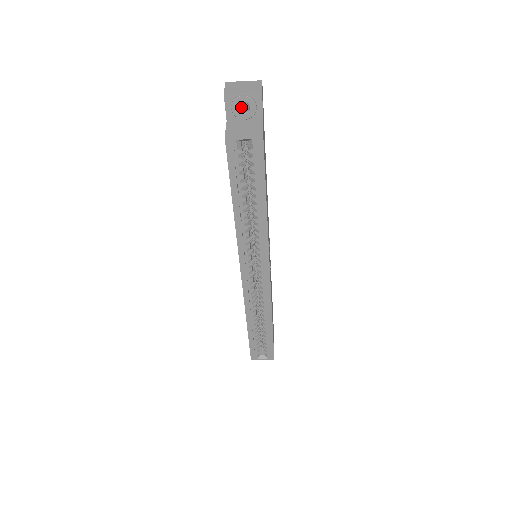
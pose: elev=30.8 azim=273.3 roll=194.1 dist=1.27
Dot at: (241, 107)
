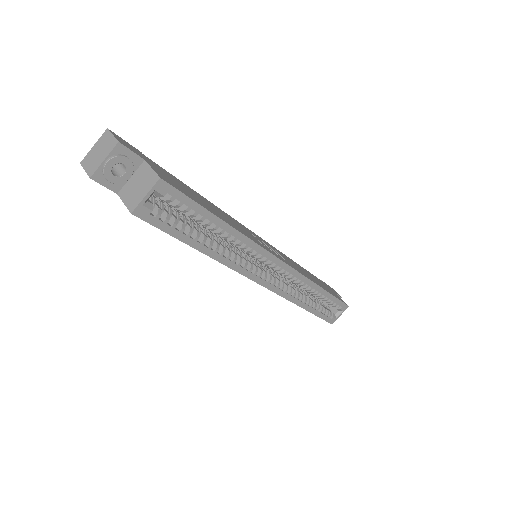
Dot at: (116, 170)
